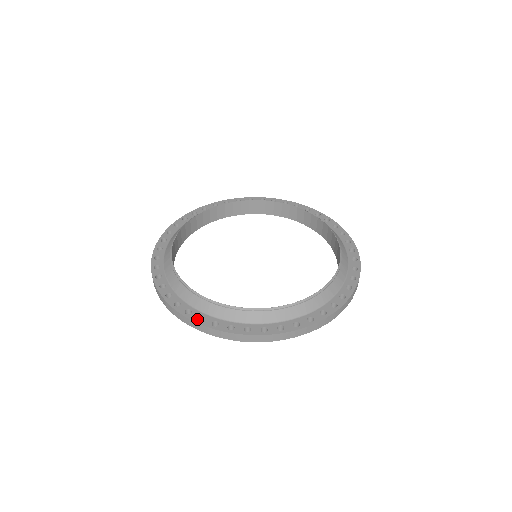
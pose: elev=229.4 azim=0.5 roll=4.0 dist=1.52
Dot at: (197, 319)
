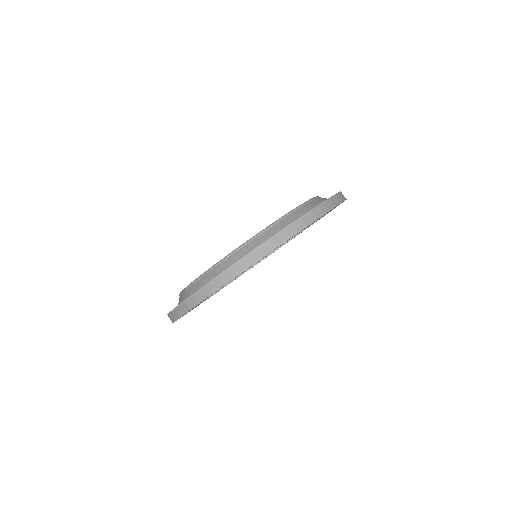
Dot at: (245, 258)
